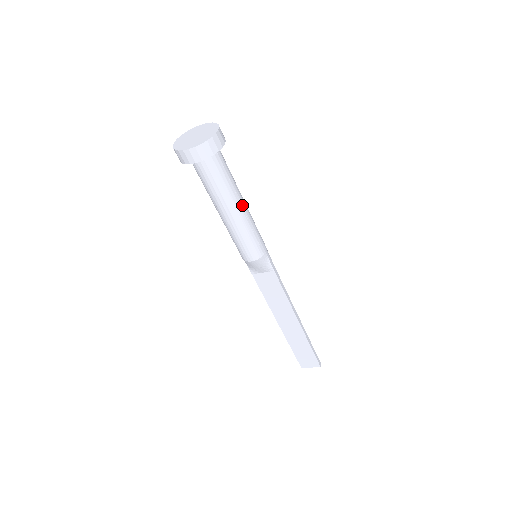
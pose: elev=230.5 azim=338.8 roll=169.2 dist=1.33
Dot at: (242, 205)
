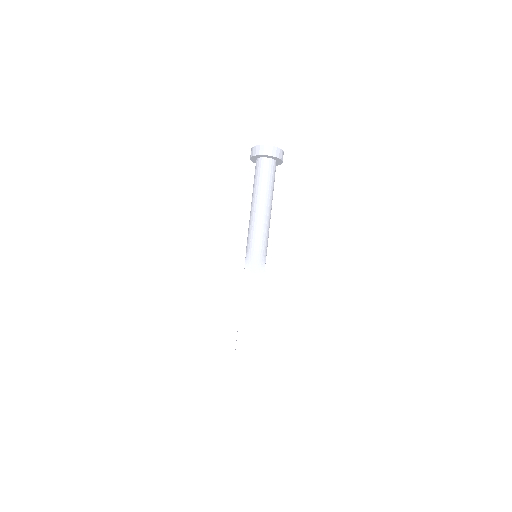
Dot at: (271, 206)
